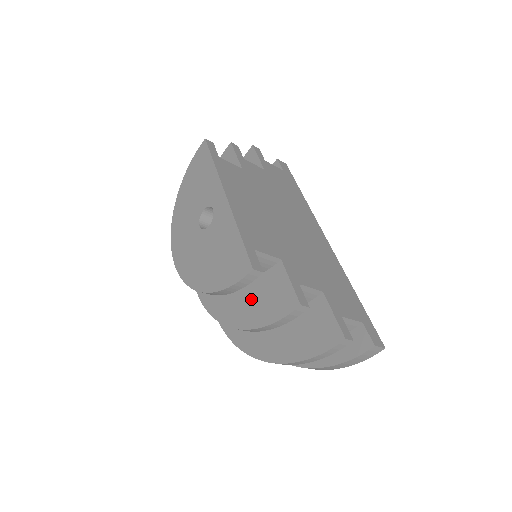
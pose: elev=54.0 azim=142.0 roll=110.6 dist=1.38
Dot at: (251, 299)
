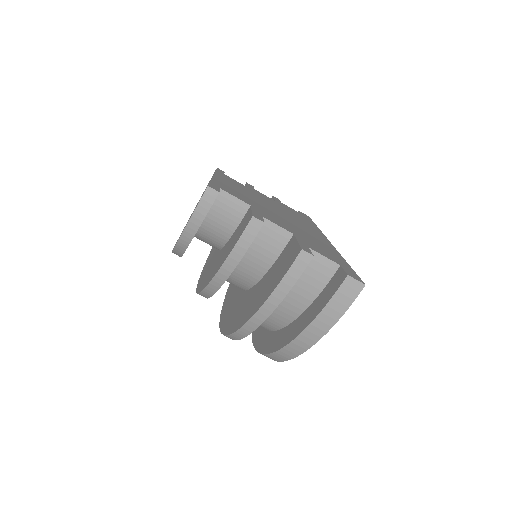
Dot at: (225, 251)
